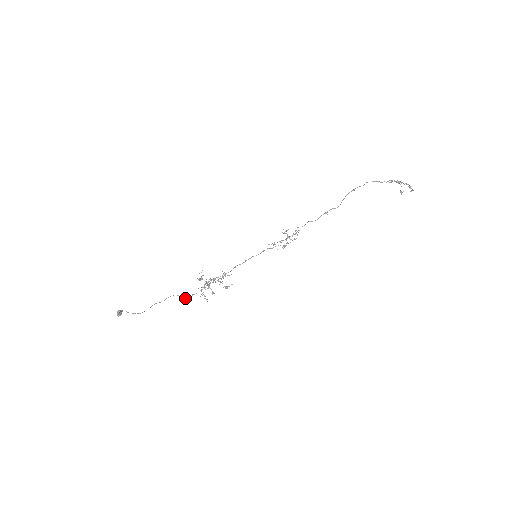
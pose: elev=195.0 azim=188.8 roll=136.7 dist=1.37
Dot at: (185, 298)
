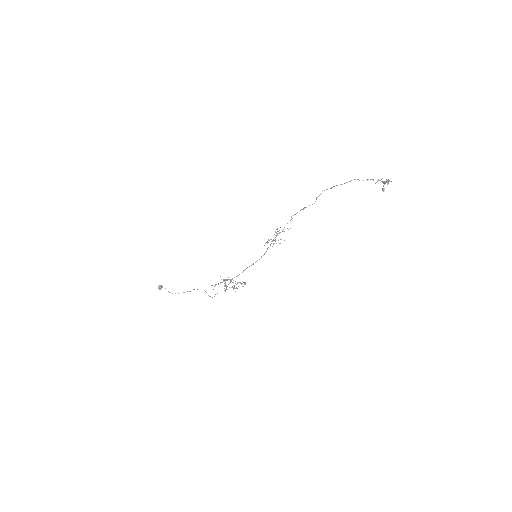
Dot at: occluded
